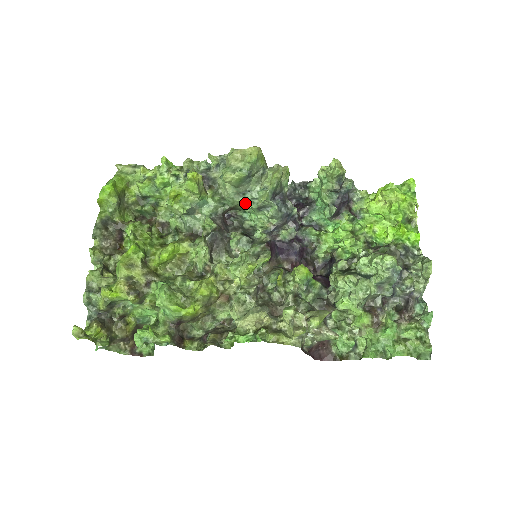
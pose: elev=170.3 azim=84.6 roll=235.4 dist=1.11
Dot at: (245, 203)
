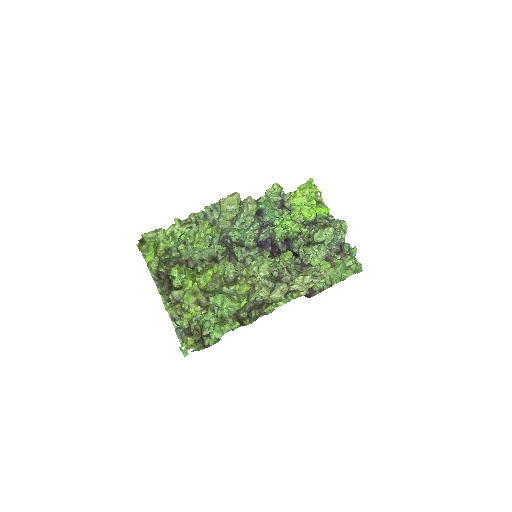
Dot at: (238, 228)
